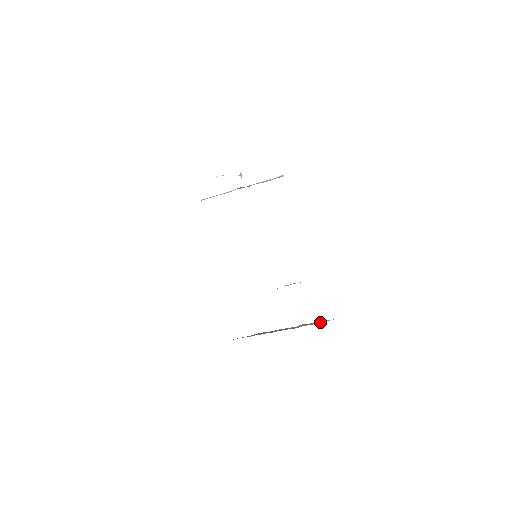
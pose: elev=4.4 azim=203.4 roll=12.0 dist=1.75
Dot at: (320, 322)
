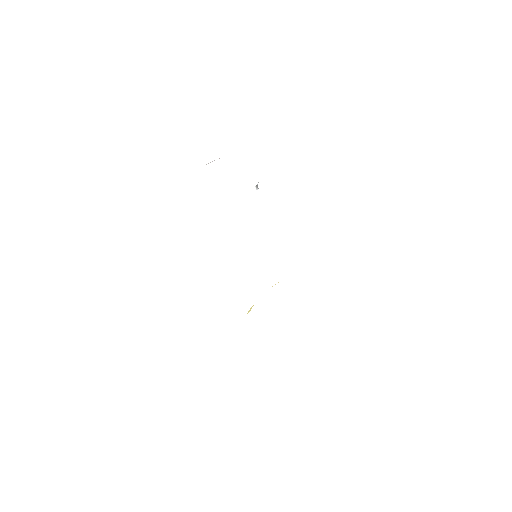
Dot at: occluded
